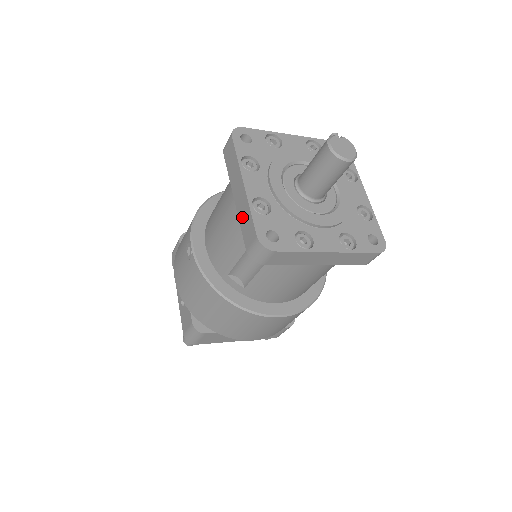
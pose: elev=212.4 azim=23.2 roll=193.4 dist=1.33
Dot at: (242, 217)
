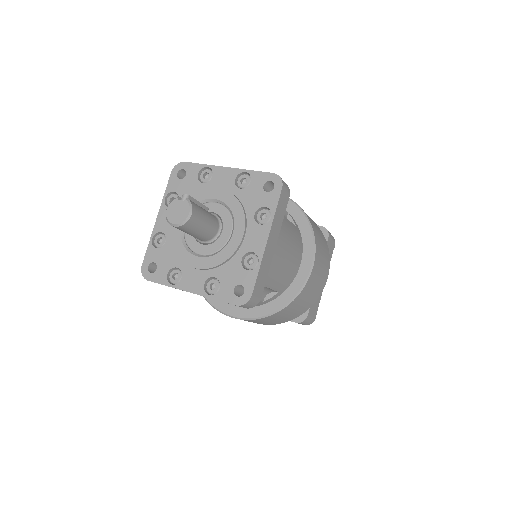
Dot at: occluded
